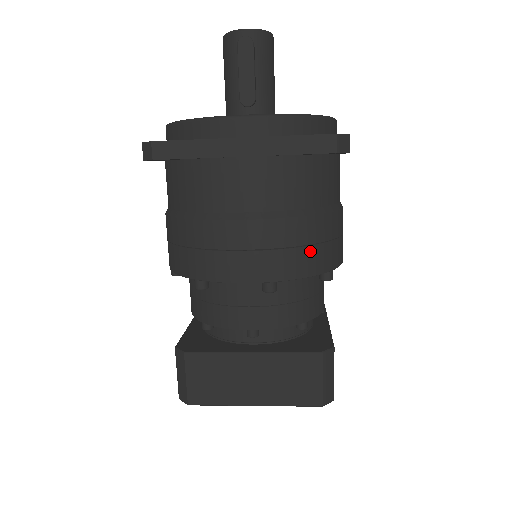
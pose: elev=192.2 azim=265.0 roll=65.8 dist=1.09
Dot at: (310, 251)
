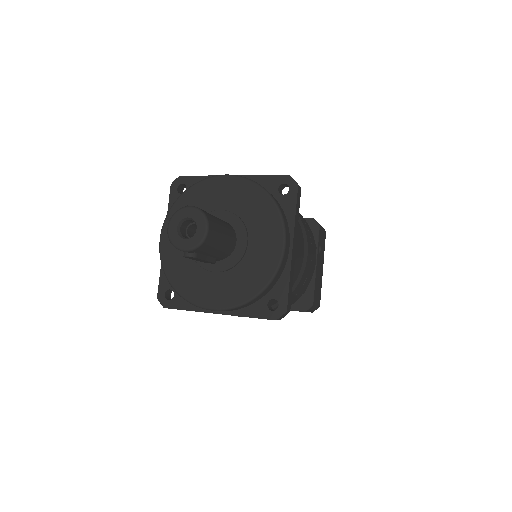
Dot at: occluded
